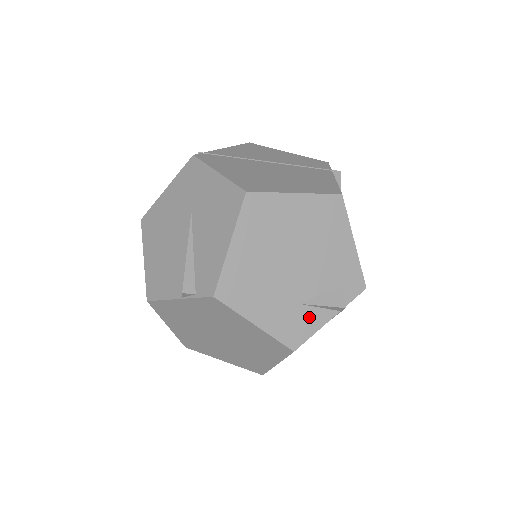
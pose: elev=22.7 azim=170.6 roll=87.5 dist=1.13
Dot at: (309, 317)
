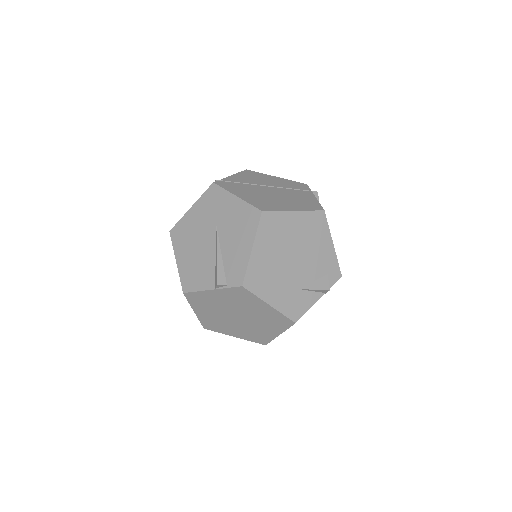
Dot at: (305, 298)
